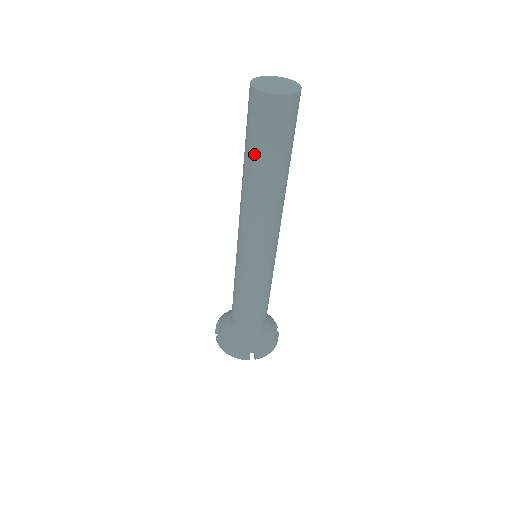
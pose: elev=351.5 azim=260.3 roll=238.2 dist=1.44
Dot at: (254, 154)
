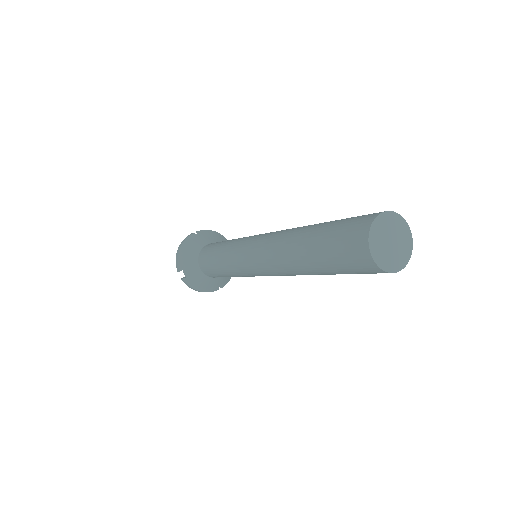
Dot at: (331, 273)
